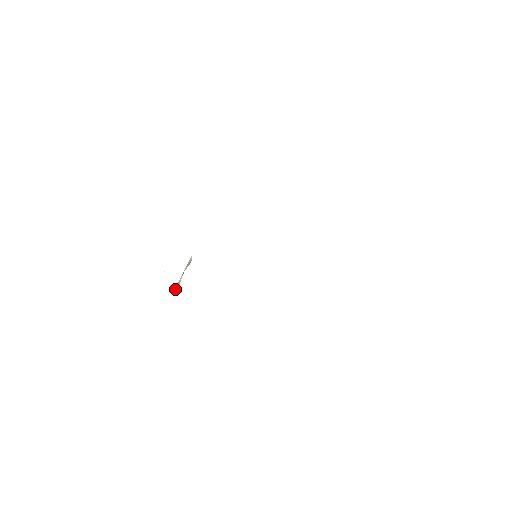
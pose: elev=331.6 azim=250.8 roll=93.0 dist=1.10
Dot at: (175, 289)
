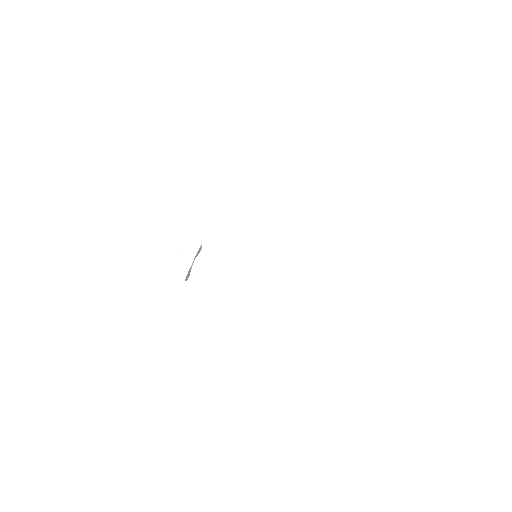
Dot at: (186, 276)
